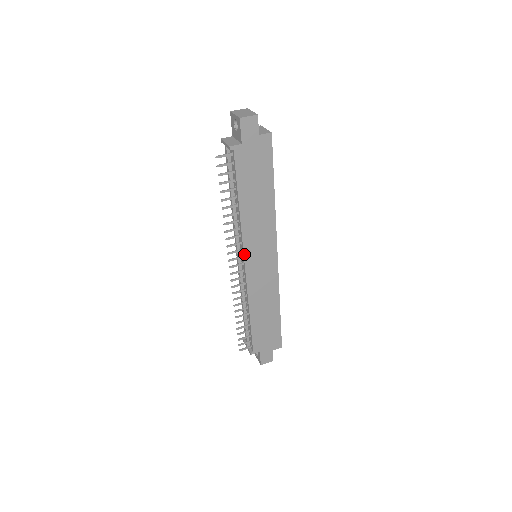
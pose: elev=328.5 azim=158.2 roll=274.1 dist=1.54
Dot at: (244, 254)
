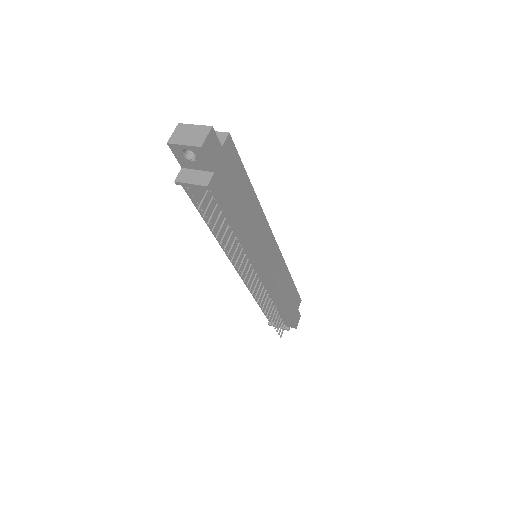
Dot at: (256, 267)
